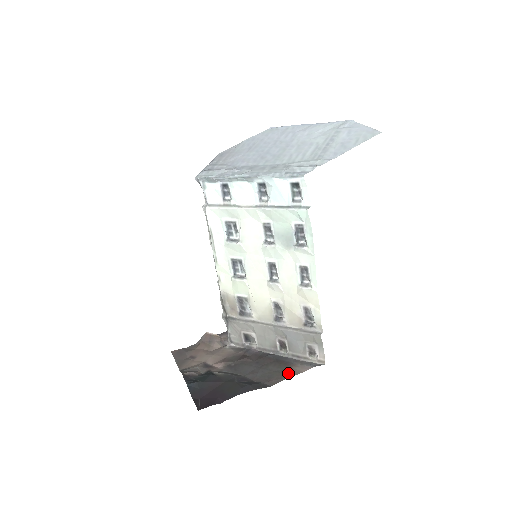
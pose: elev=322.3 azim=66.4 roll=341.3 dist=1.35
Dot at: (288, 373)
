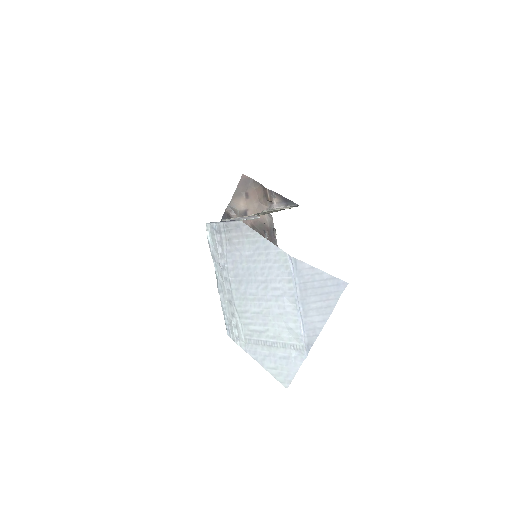
Dot at: occluded
